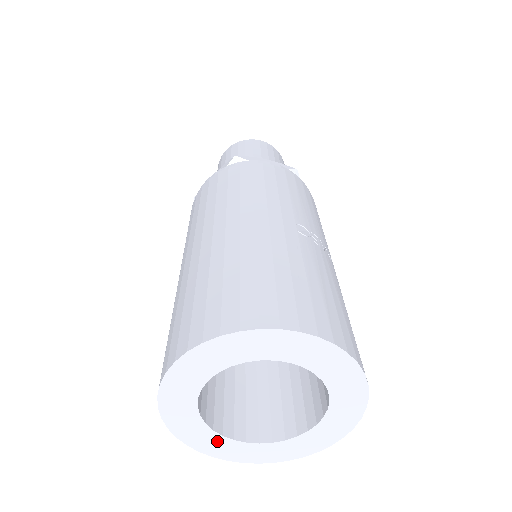
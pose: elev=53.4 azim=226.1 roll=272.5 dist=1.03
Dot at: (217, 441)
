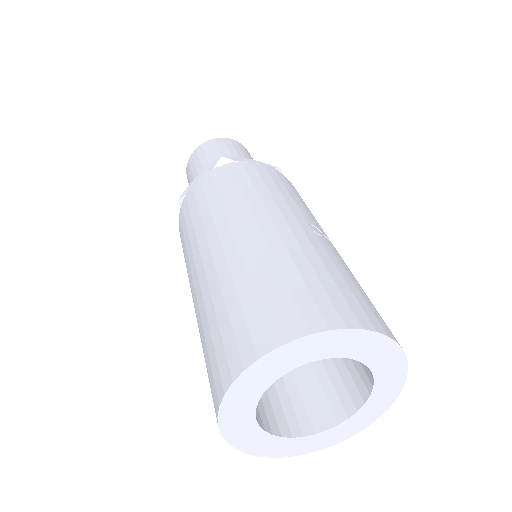
Dot at: (266, 441)
